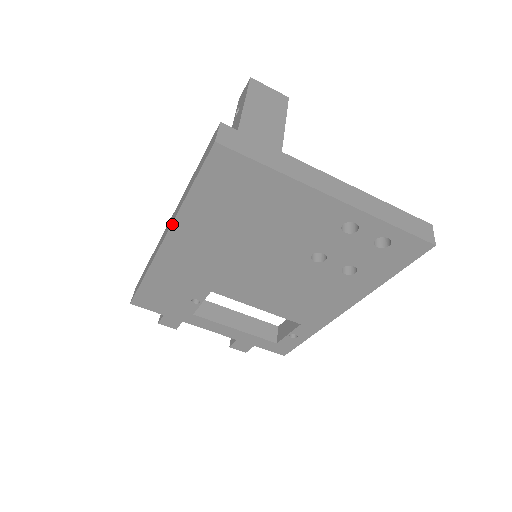
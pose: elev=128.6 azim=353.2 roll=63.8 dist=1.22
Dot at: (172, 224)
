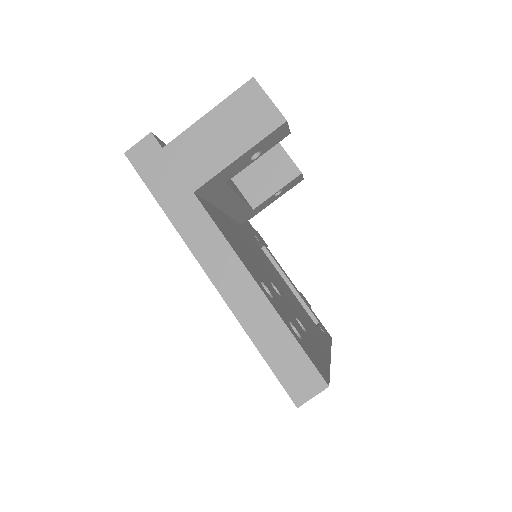
Dot at: occluded
